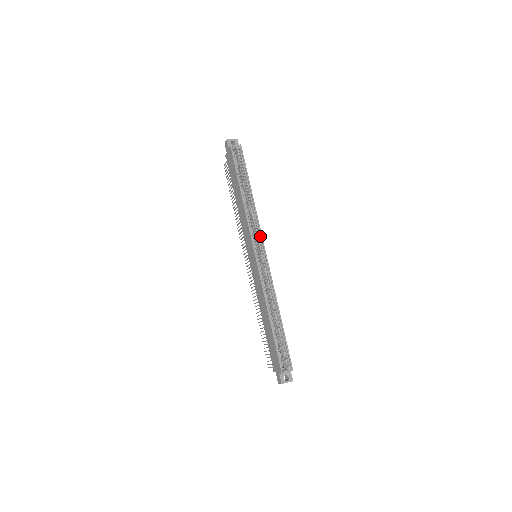
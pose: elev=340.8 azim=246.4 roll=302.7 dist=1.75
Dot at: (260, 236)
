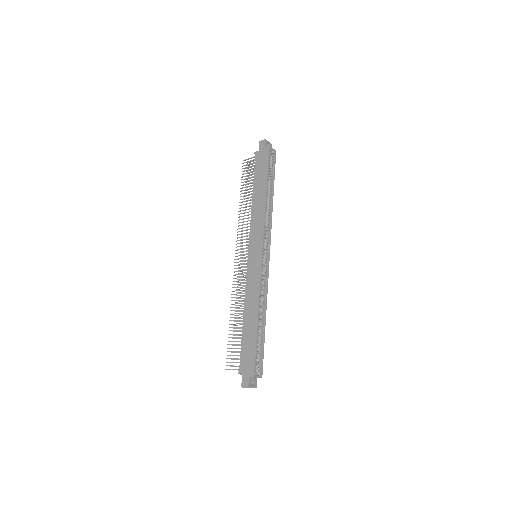
Dot at: (269, 239)
